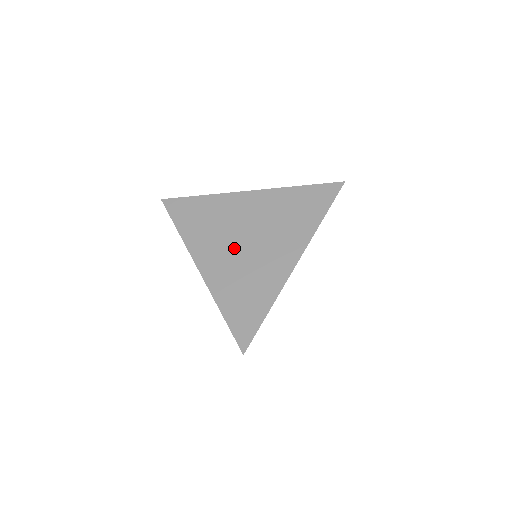
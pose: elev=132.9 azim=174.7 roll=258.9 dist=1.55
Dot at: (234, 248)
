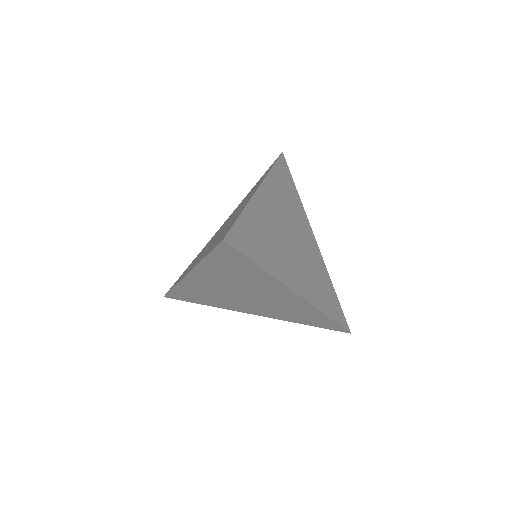
Dot at: (248, 302)
